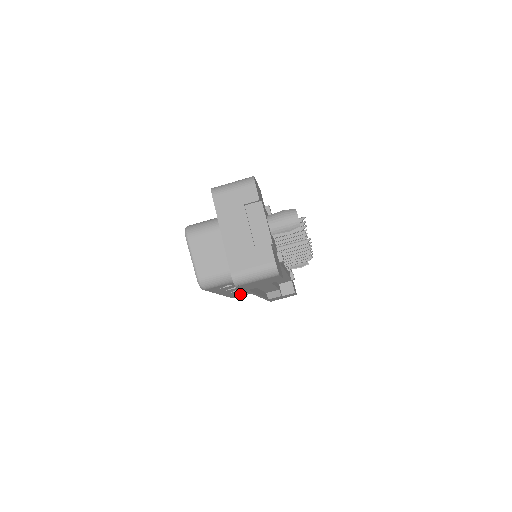
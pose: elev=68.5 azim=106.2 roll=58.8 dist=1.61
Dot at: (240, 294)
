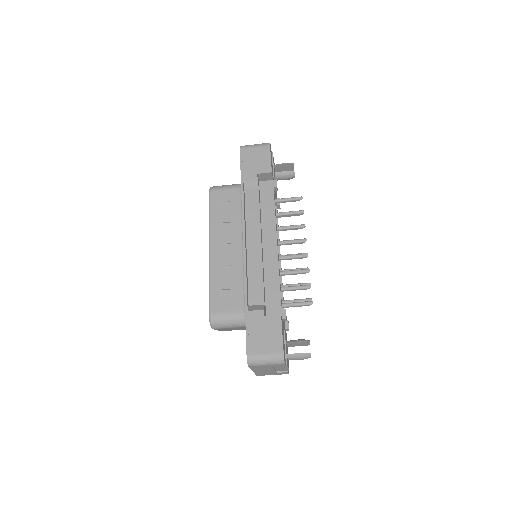
Dot at: occluded
